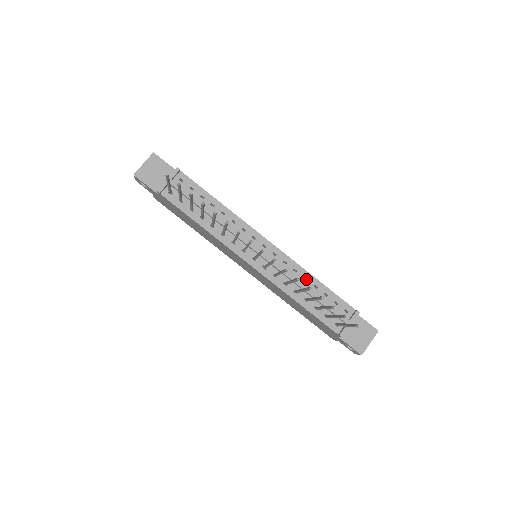
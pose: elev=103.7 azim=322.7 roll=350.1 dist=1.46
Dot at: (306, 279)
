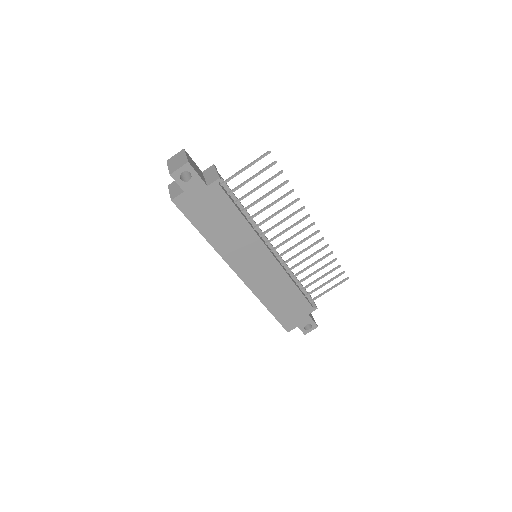
Dot at: occluded
